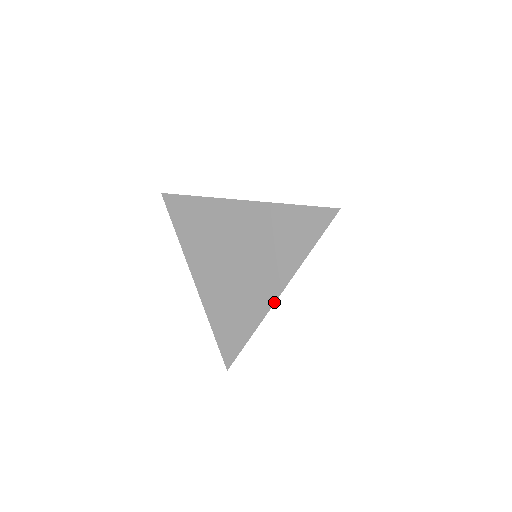
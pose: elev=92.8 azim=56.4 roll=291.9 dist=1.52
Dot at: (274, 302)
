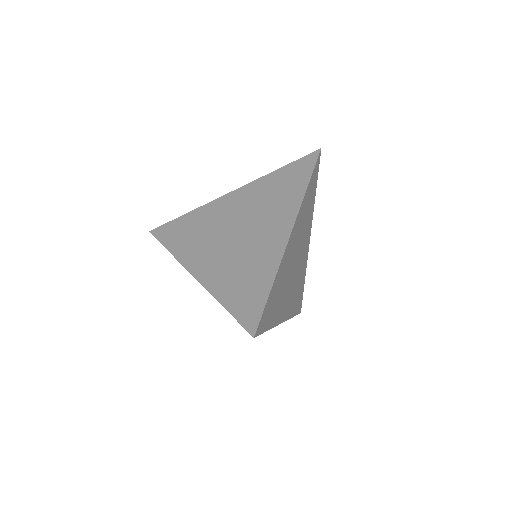
Dot at: (288, 239)
